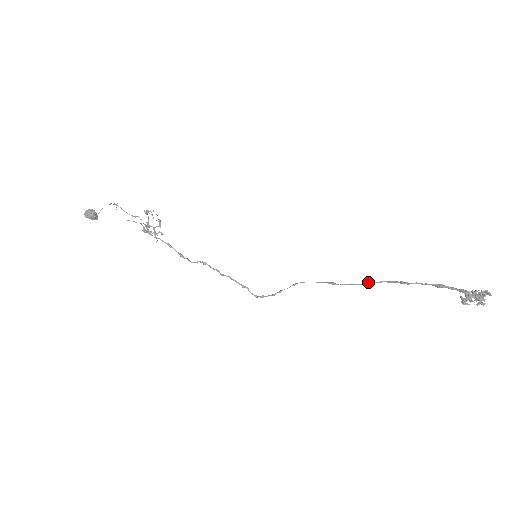
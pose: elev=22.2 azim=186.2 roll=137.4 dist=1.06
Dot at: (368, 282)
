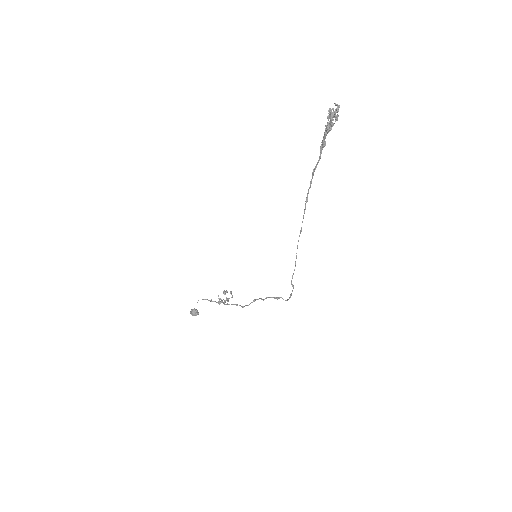
Dot at: (306, 200)
